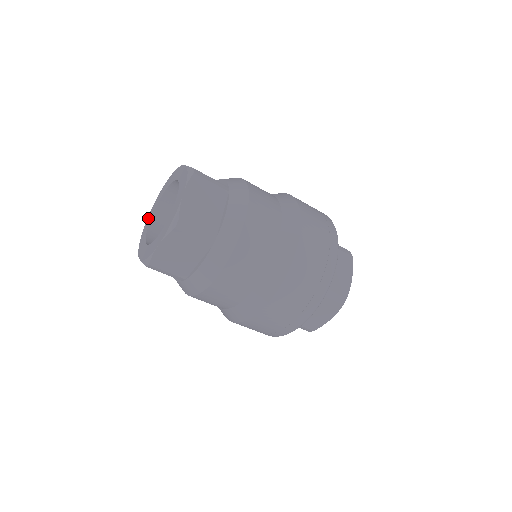
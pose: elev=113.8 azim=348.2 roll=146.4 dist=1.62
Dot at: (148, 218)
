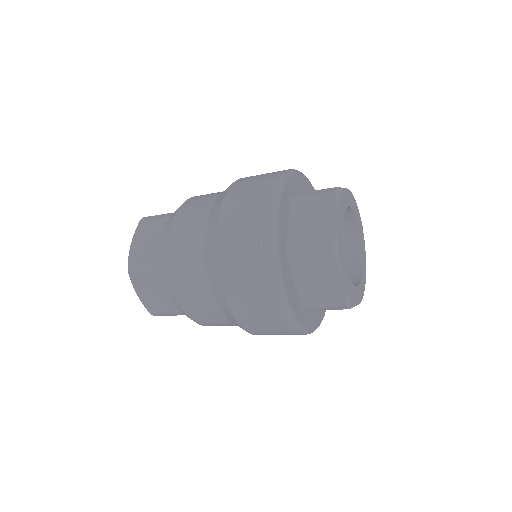
Dot at: occluded
